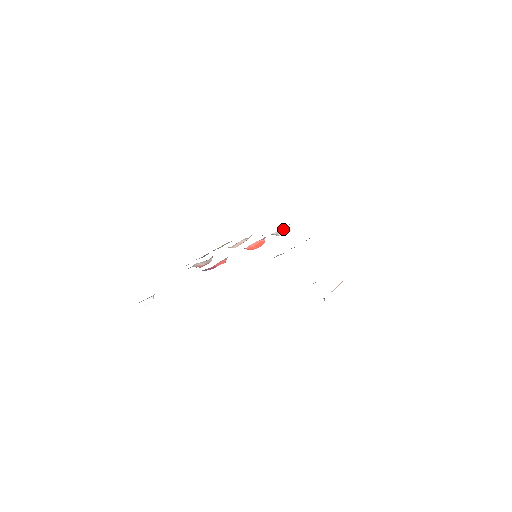
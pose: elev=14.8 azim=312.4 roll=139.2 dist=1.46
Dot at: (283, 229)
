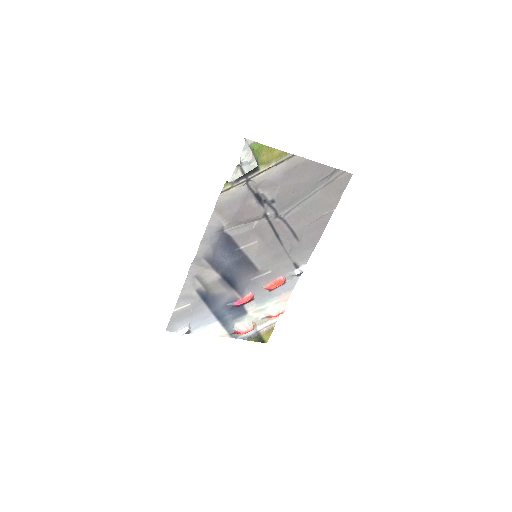
Dot at: (299, 269)
